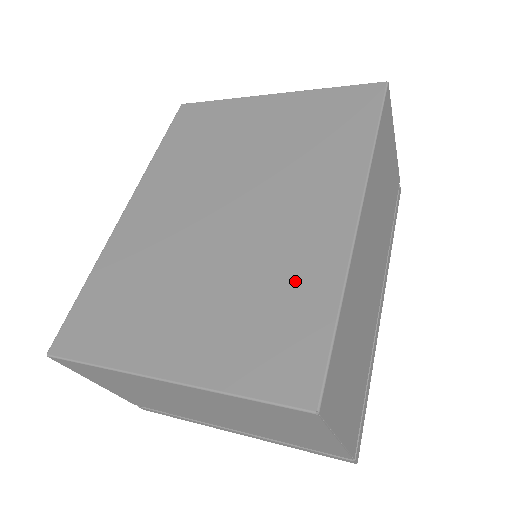
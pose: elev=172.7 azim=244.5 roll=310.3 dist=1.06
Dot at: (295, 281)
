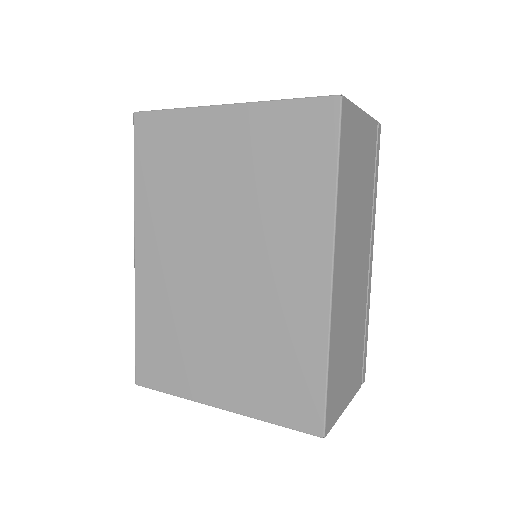
Dot at: (291, 341)
